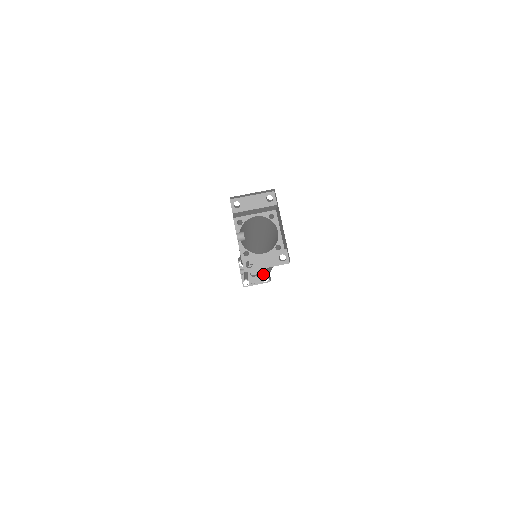
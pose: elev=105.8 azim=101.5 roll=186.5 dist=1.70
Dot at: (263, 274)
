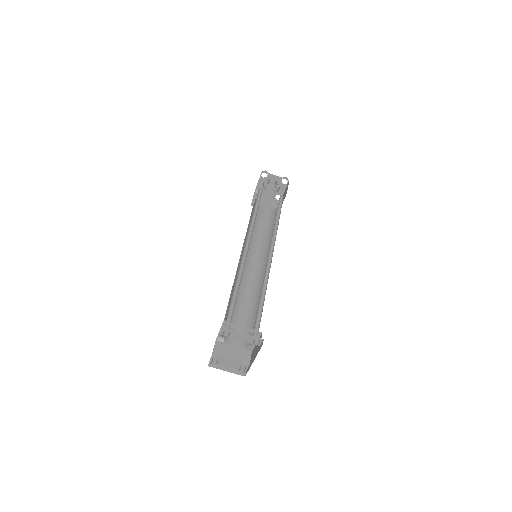
Dot at: (278, 192)
